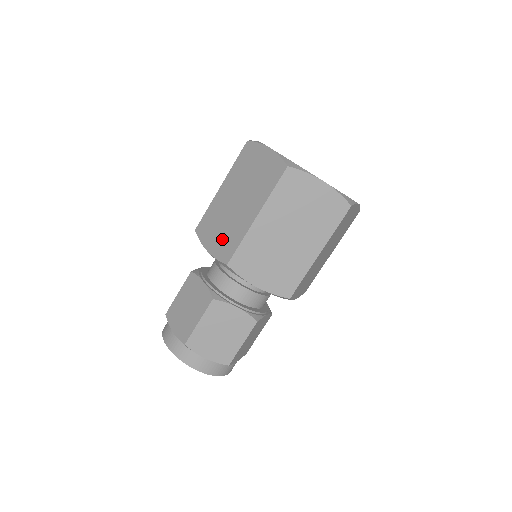
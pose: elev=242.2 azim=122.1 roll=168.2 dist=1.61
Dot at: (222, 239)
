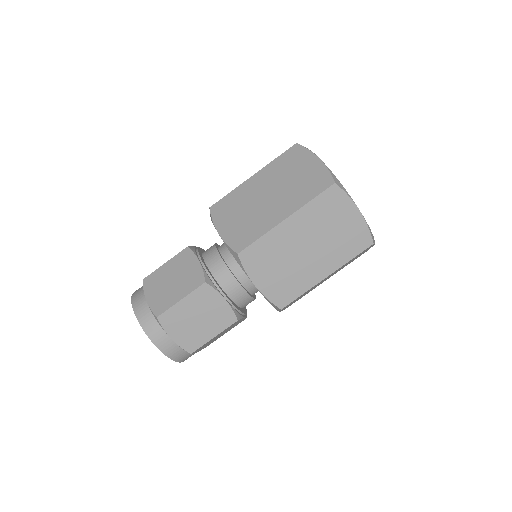
Dot at: (239, 227)
